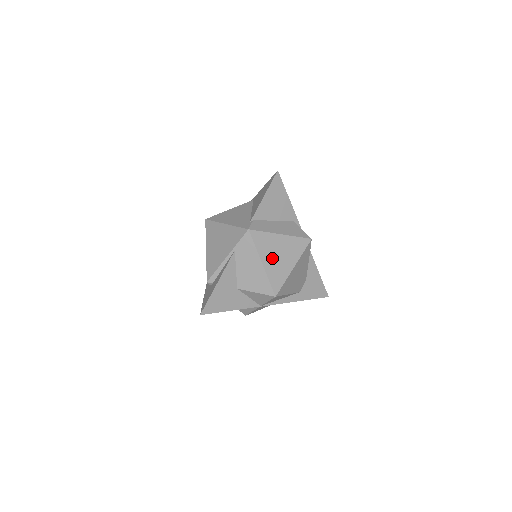
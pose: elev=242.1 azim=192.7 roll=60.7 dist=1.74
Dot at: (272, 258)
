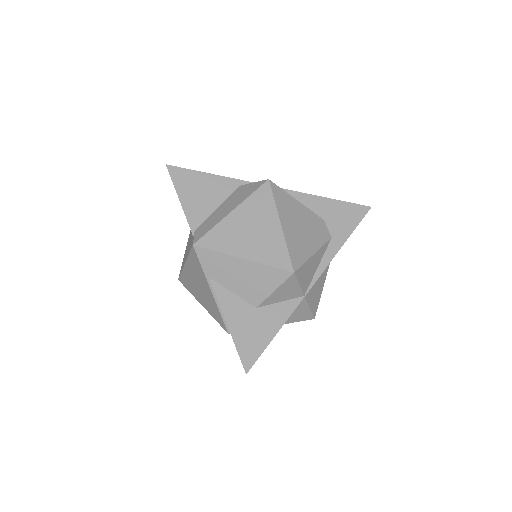
Dot at: (247, 242)
